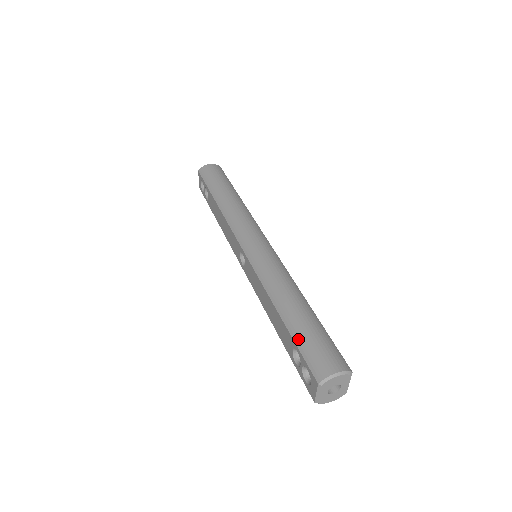
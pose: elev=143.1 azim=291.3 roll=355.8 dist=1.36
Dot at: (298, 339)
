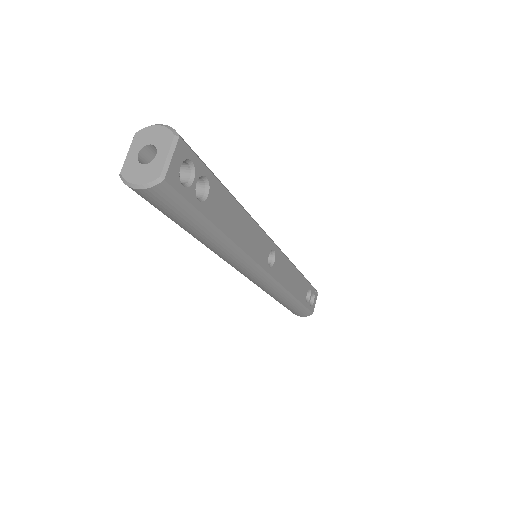
Dot at: occluded
